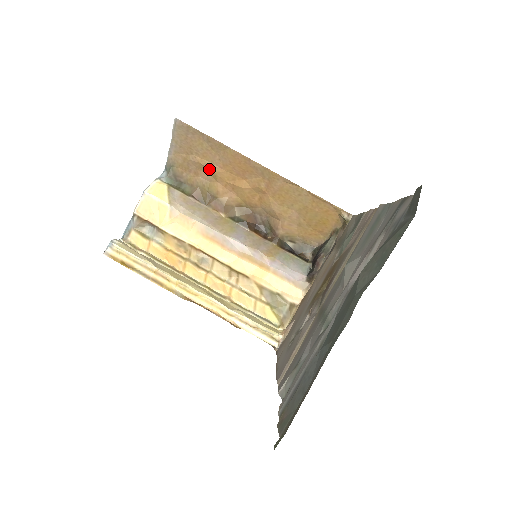
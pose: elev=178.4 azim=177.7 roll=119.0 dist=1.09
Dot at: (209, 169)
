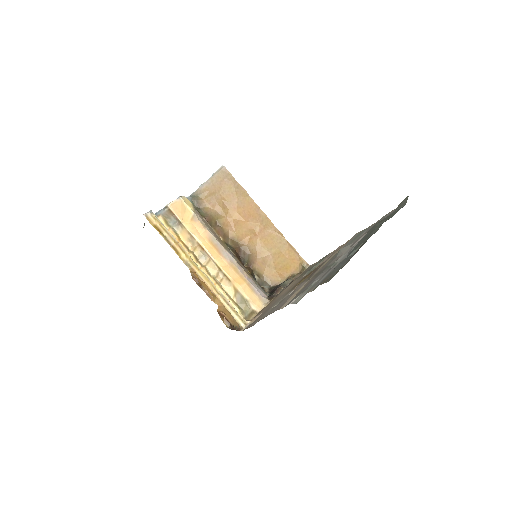
Dot at: (226, 206)
